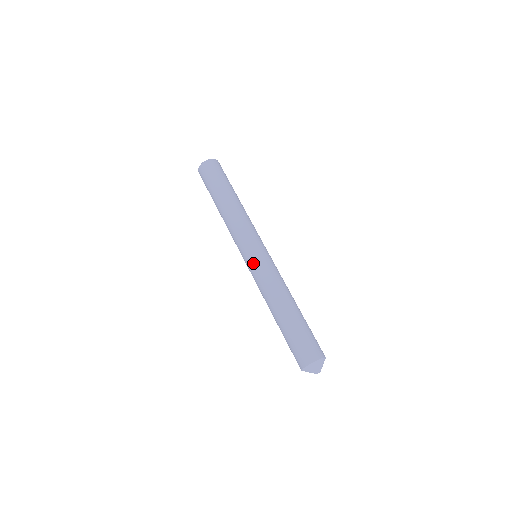
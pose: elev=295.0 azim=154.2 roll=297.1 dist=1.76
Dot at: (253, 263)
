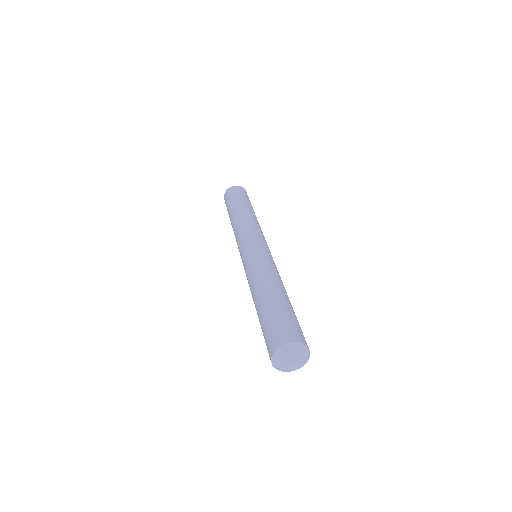
Dot at: (243, 262)
